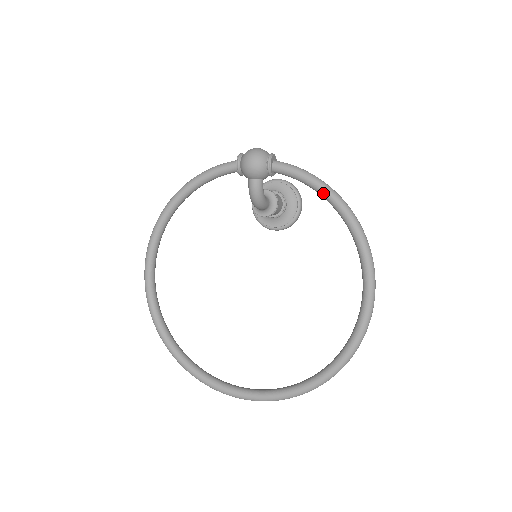
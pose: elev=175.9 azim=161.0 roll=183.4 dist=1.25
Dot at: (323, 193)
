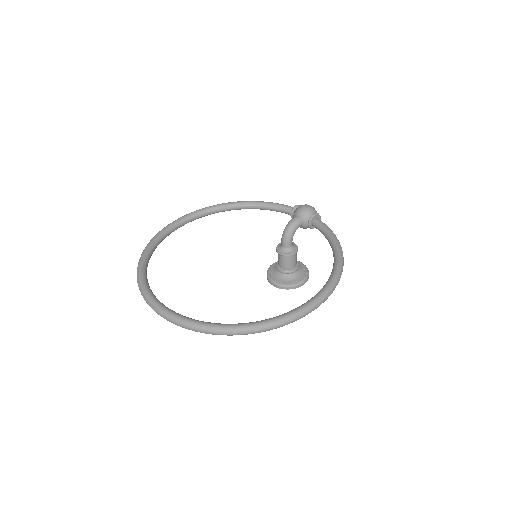
Dot at: (334, 242)
